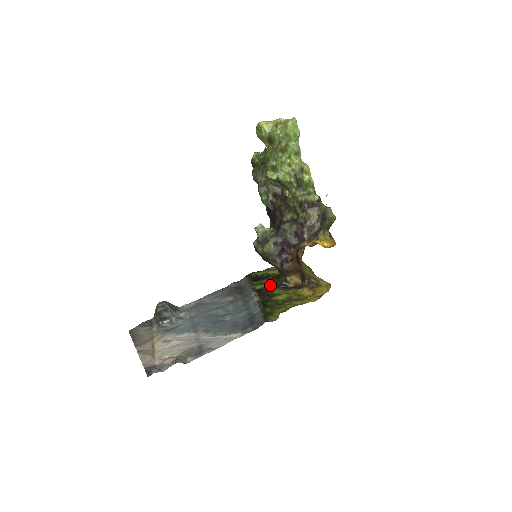
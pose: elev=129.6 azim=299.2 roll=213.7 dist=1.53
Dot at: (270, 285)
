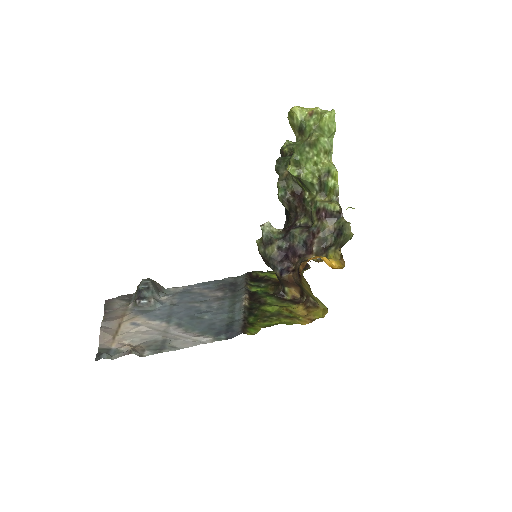
Dot at: (266, 291)
